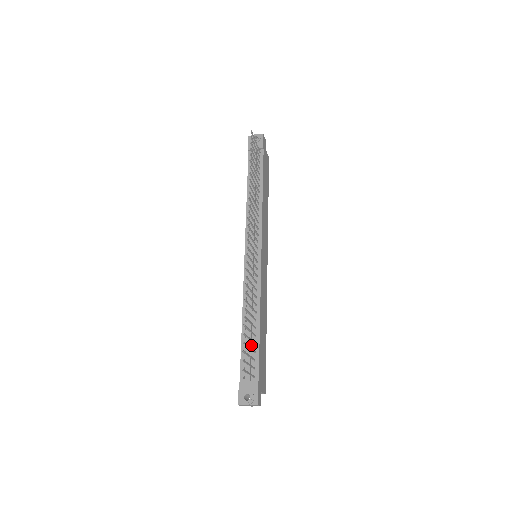
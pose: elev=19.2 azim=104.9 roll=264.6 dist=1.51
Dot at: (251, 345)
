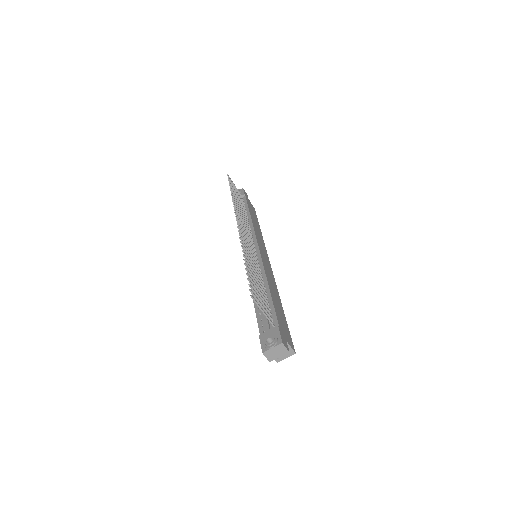
Dot at: occluded
